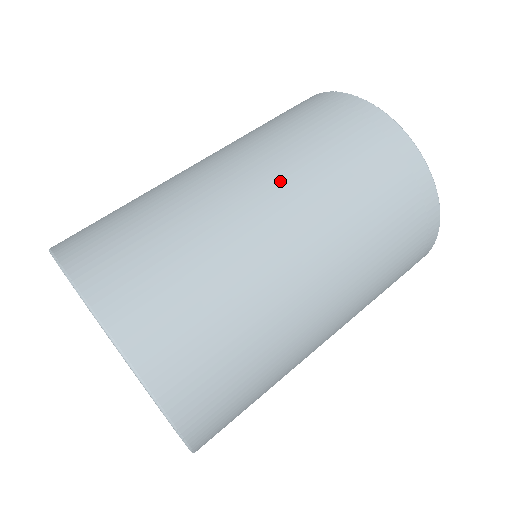
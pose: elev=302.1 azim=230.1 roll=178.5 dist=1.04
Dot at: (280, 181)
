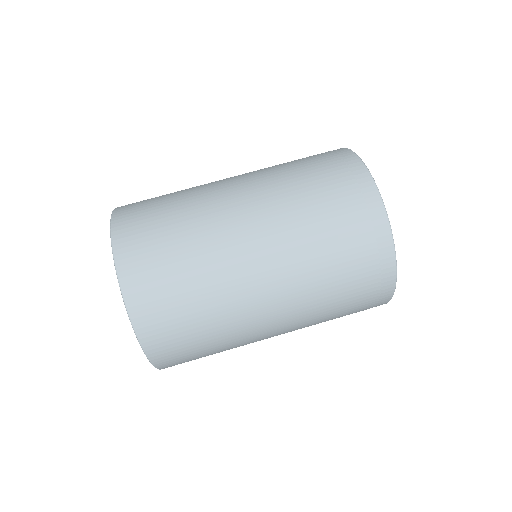
Dot at: (262, 199)
